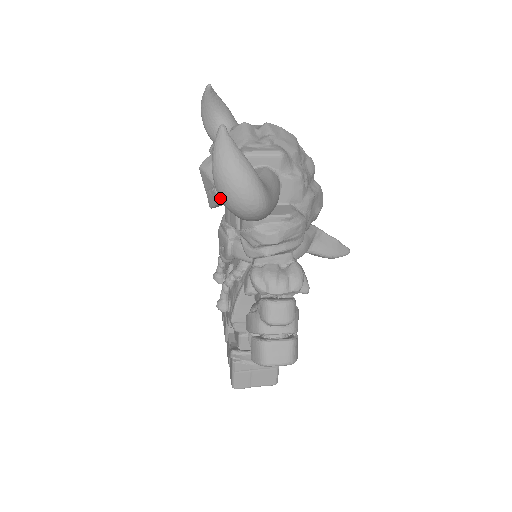
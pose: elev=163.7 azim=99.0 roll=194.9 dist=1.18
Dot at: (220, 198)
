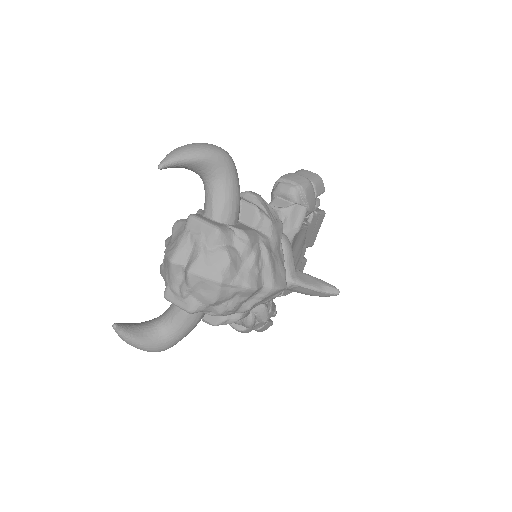
Dot at: occluded
